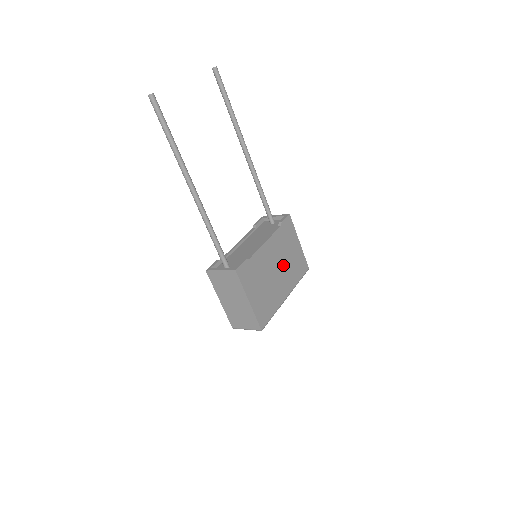
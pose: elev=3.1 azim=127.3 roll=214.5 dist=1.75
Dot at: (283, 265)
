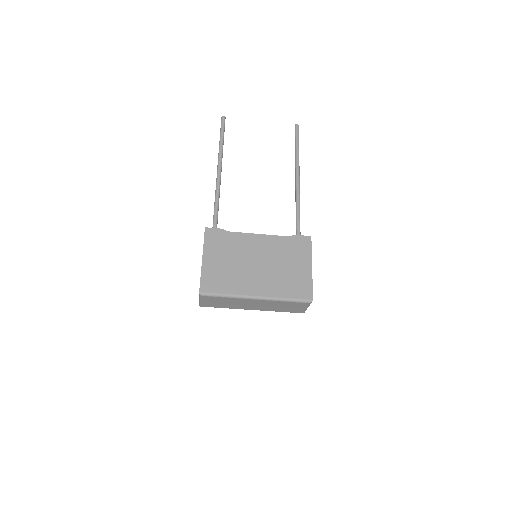
Dot at: (271, 267)
